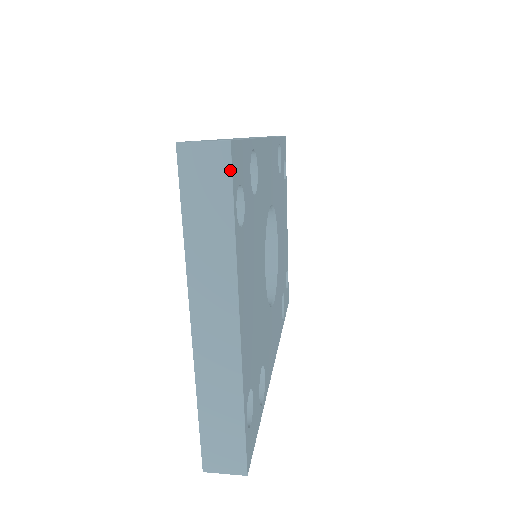
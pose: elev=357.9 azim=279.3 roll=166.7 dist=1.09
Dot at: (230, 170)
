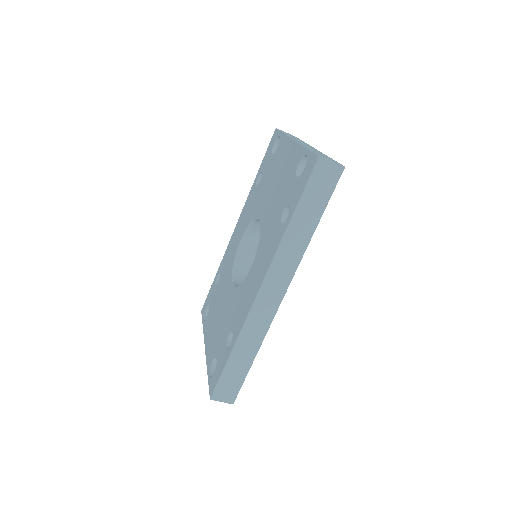
Dot at: occluded
